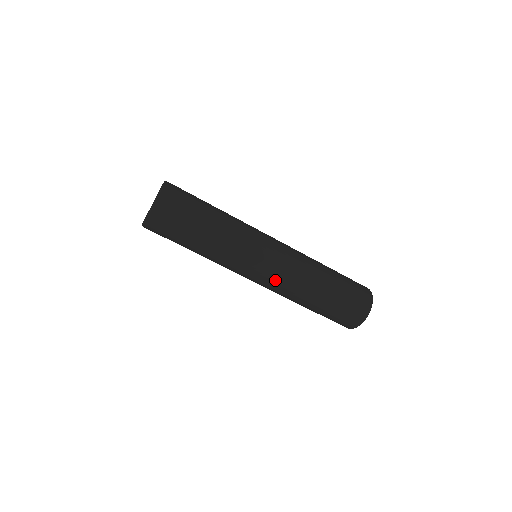
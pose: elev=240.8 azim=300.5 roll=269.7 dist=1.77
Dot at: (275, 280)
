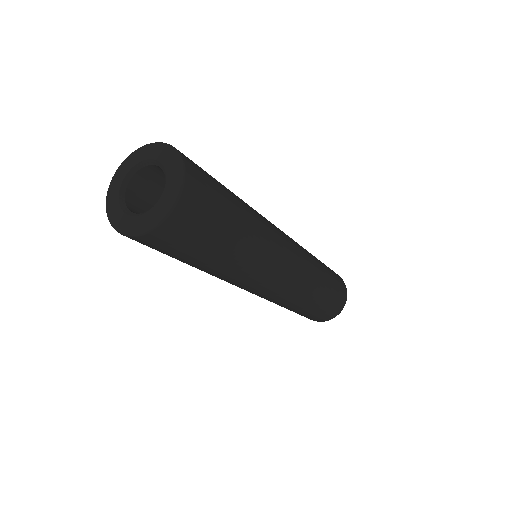
Dot at: occluded
